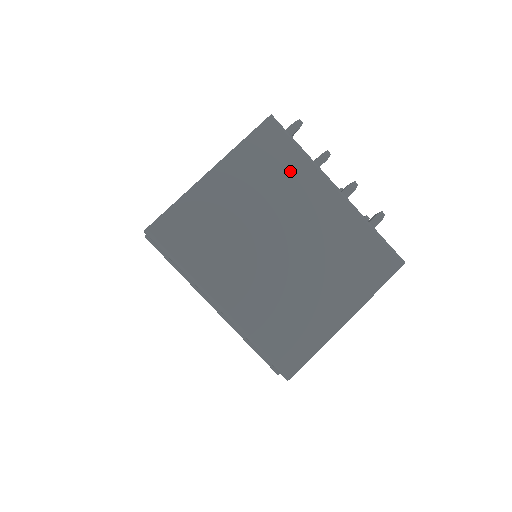
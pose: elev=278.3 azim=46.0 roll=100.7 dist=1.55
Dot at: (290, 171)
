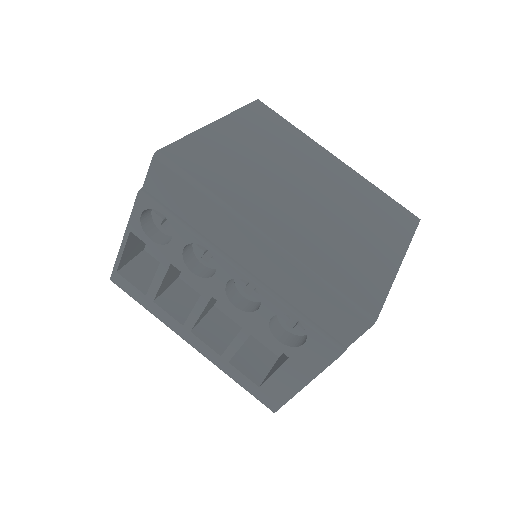
Dot at: (291, 137)
